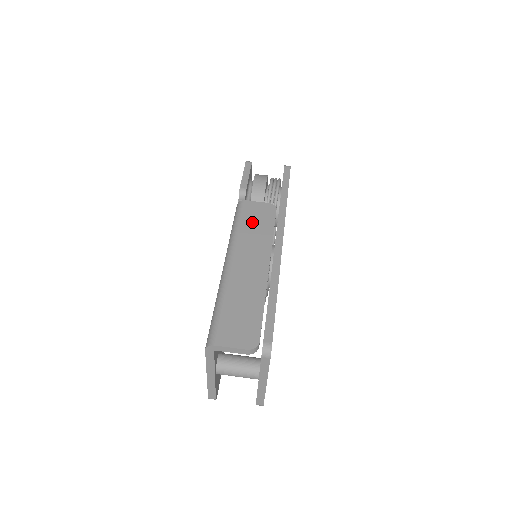
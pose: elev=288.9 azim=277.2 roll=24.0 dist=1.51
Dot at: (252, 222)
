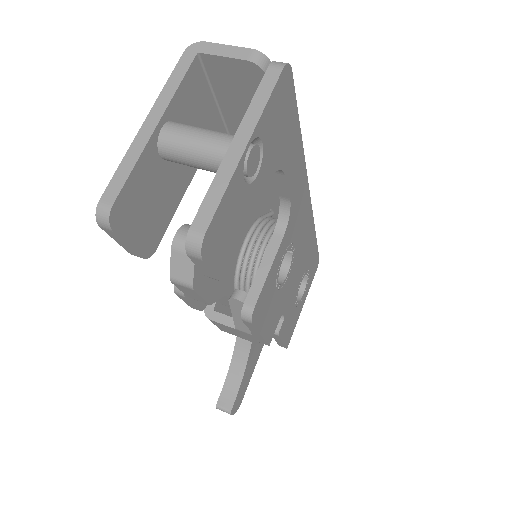
Dot at: occluded
